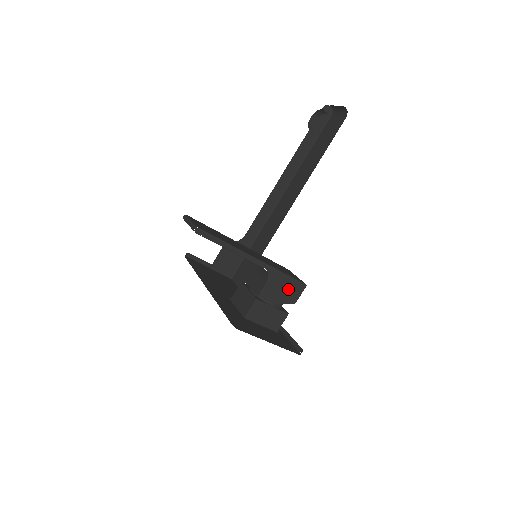
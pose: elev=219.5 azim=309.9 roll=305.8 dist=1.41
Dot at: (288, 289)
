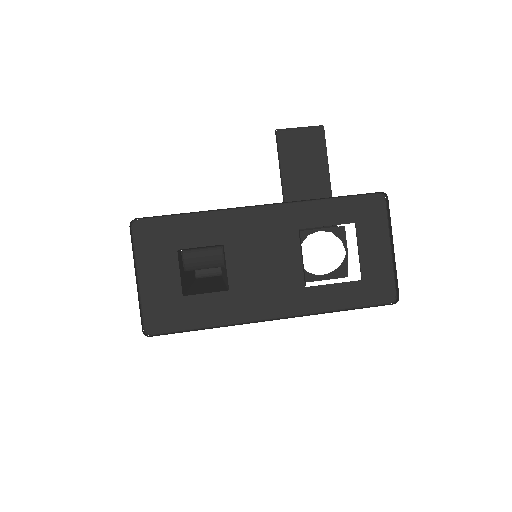
Dot at: occluded
